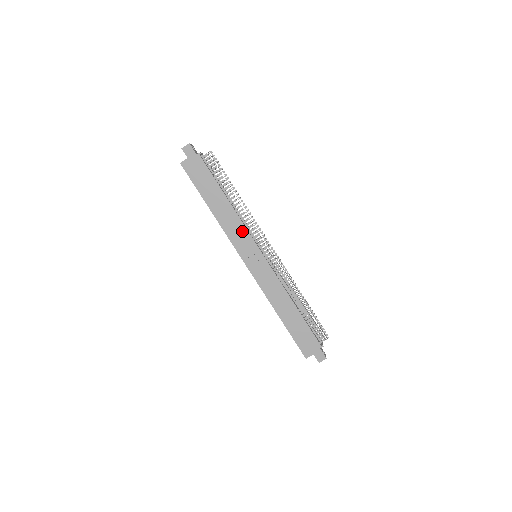
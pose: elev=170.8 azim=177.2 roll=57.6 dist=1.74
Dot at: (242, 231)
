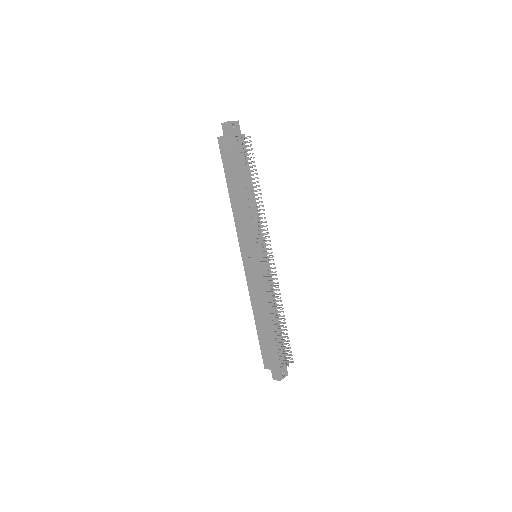
Dot at: (247, 228)
